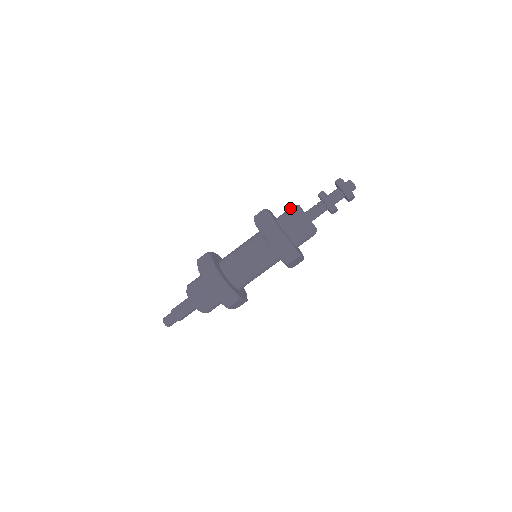
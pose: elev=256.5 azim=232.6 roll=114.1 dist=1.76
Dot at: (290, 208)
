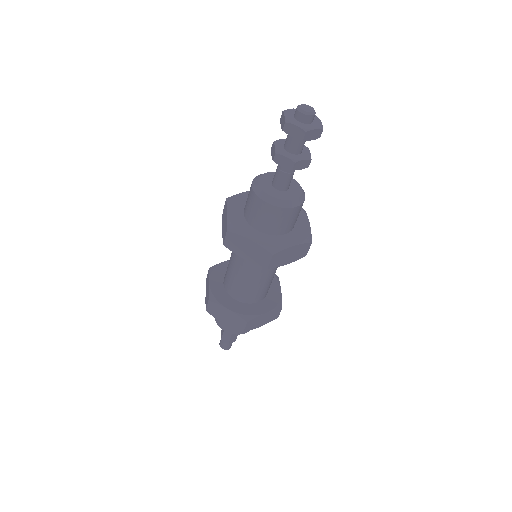
Dot at: (253, 202)
